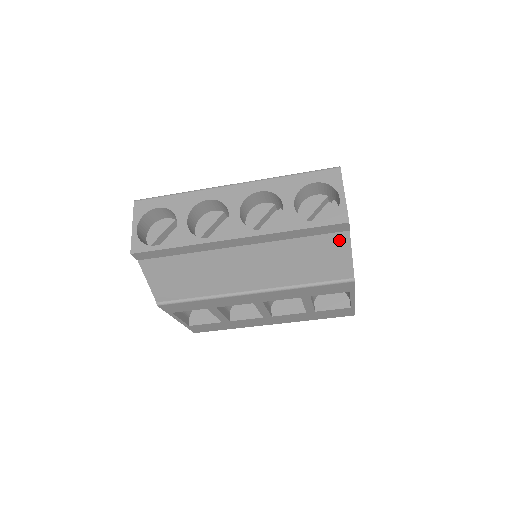
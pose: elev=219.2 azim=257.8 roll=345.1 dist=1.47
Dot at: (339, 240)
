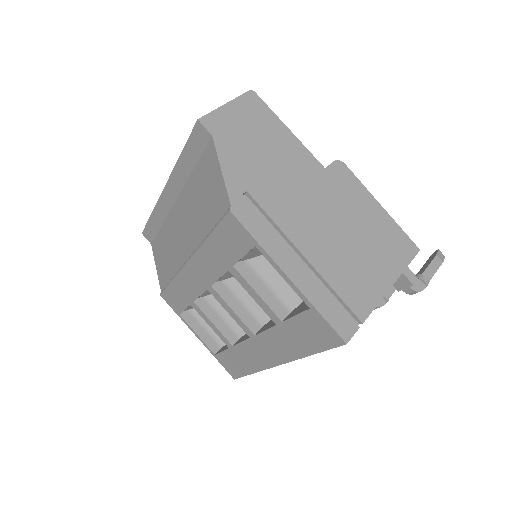
Dot at: (211, 155)
